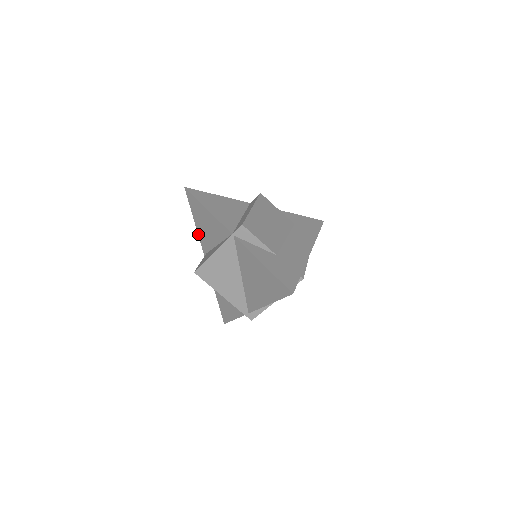
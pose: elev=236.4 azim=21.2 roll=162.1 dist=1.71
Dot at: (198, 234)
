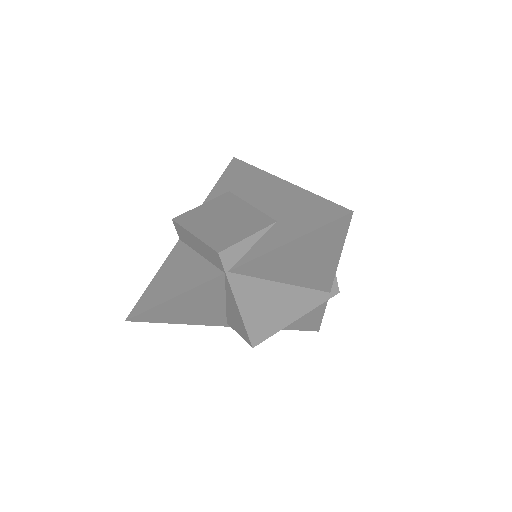
Dot at: occluded
